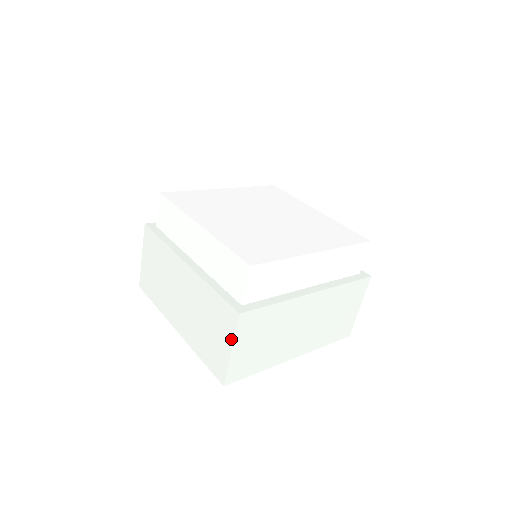
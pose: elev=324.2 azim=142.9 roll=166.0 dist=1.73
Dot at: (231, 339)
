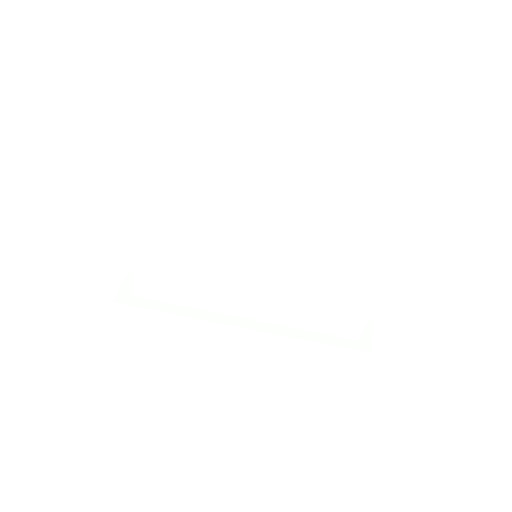
Dot at: (355, 379)
